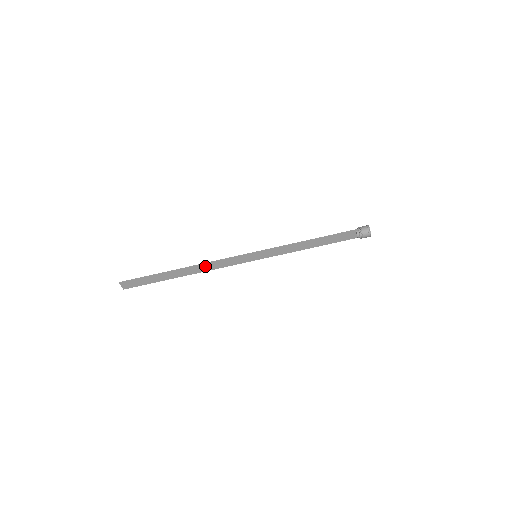
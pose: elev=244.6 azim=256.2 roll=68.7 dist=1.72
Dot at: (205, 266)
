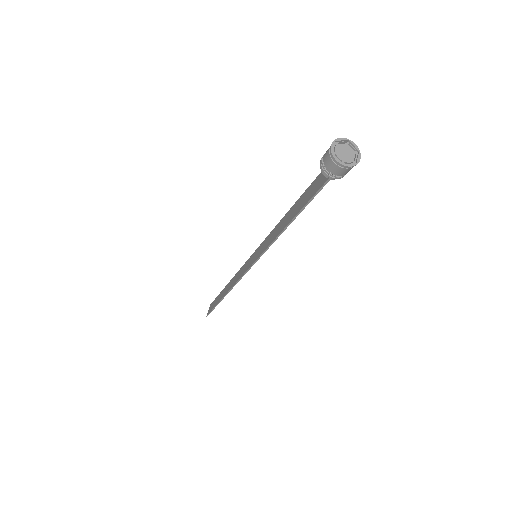
Dot at: (233, 284)
